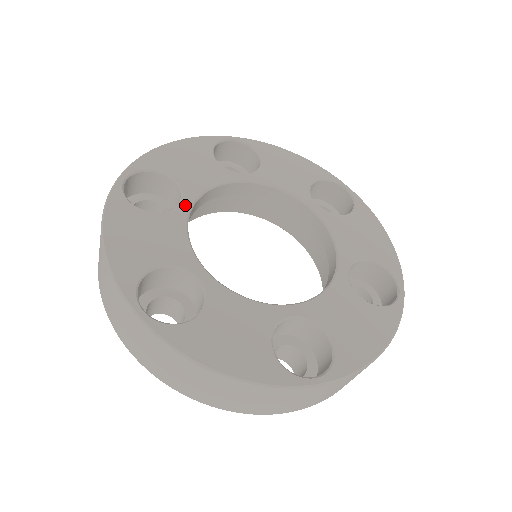
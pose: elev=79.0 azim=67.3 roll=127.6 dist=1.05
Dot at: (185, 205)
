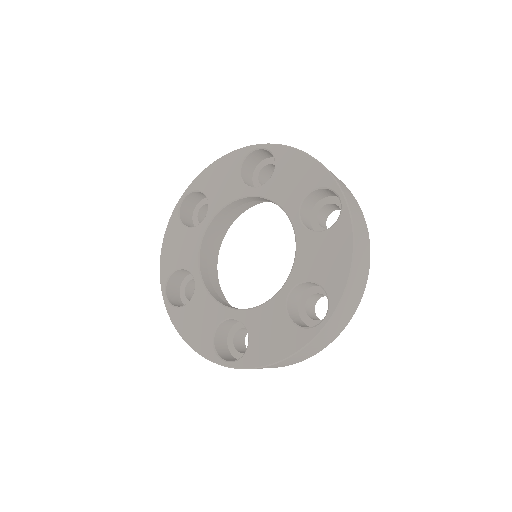
Dot at: (197, 279)
